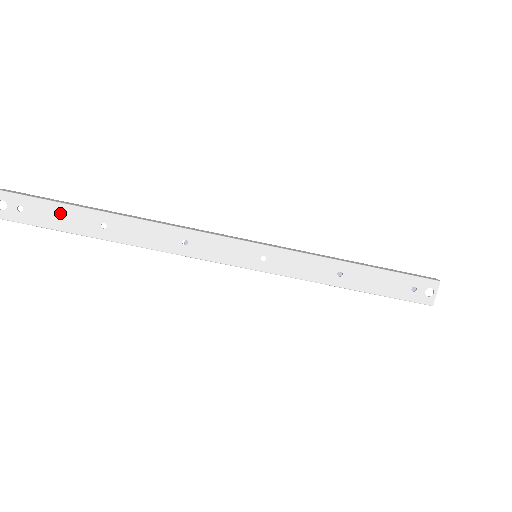
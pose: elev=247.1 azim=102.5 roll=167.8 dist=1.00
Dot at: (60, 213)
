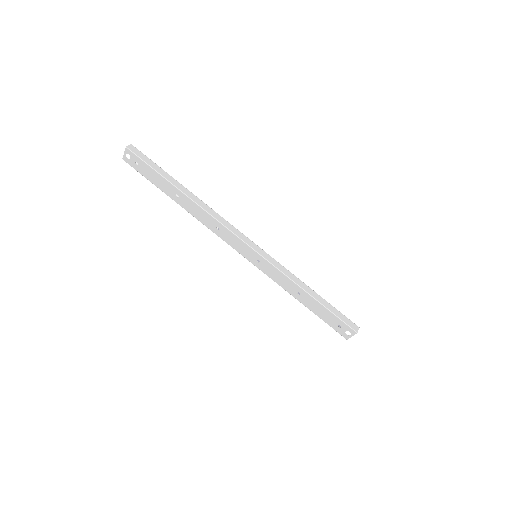
Dot at: (156, 177)
